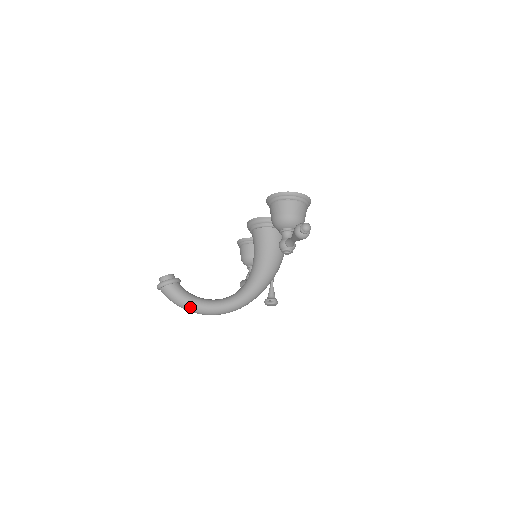
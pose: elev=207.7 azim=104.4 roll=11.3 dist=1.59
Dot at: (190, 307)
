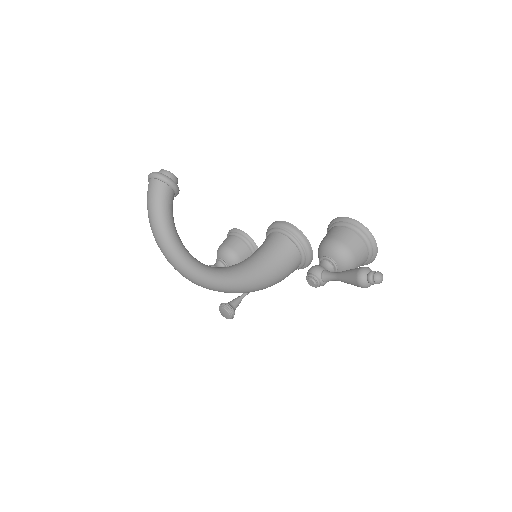
Dot at: (160, 228)
